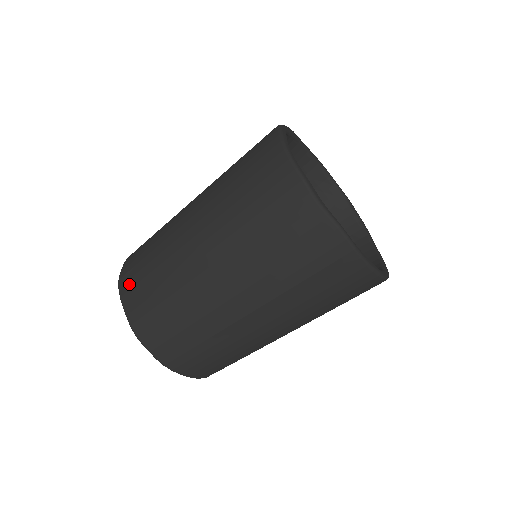
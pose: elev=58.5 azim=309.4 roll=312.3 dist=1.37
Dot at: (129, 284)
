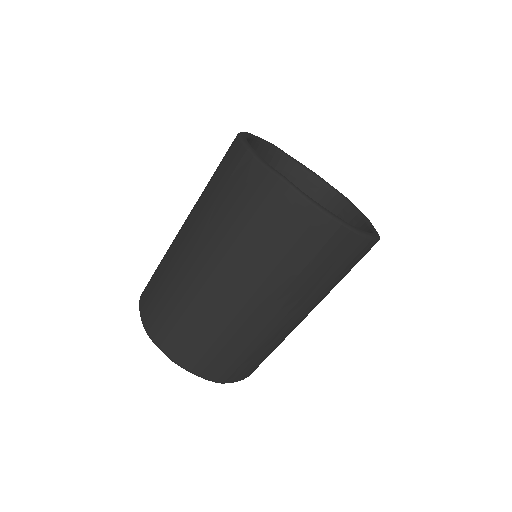
Dot at: (145, 293)
